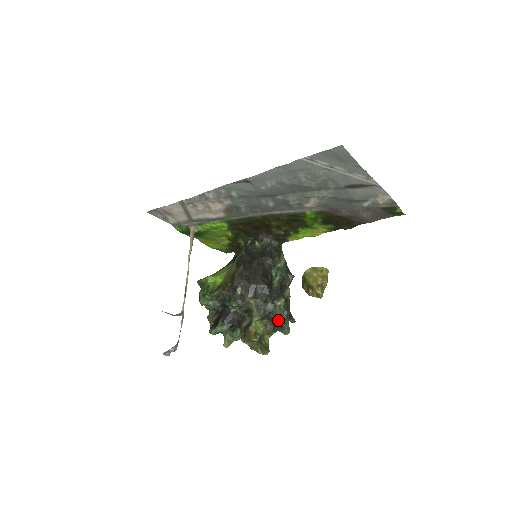
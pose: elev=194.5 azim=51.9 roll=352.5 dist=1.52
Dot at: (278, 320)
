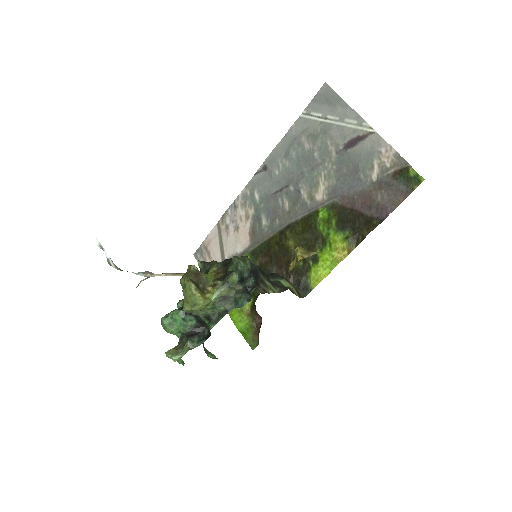
Dot at: (232, 264)
